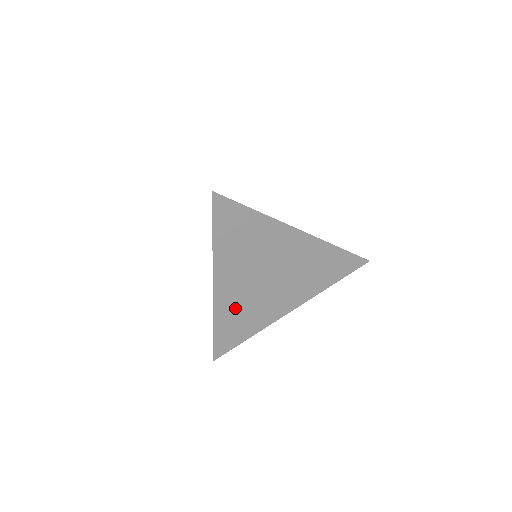
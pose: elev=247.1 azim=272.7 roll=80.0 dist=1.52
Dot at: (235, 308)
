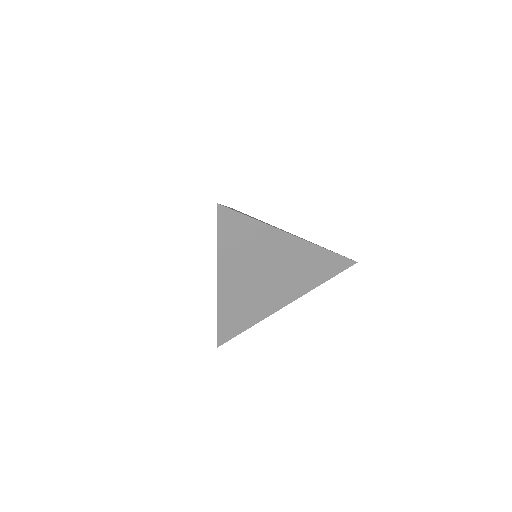
Dot at: (236, 302)
